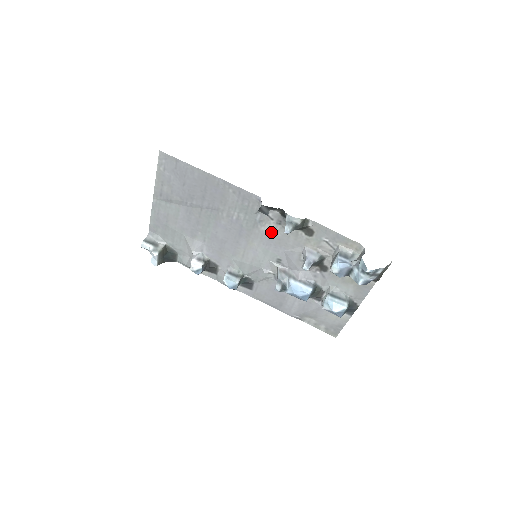
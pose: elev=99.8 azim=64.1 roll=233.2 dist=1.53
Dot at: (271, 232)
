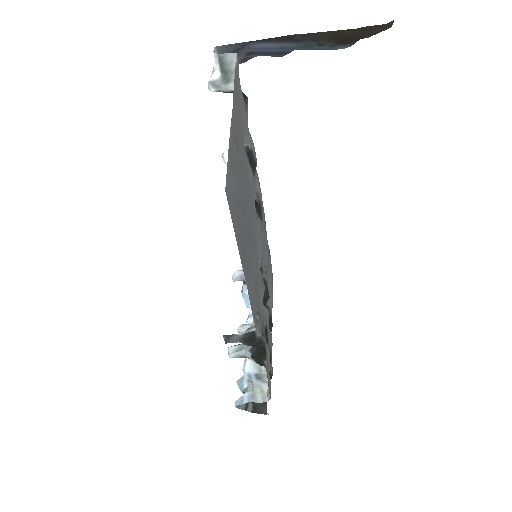
Dot at: (261, 301)
